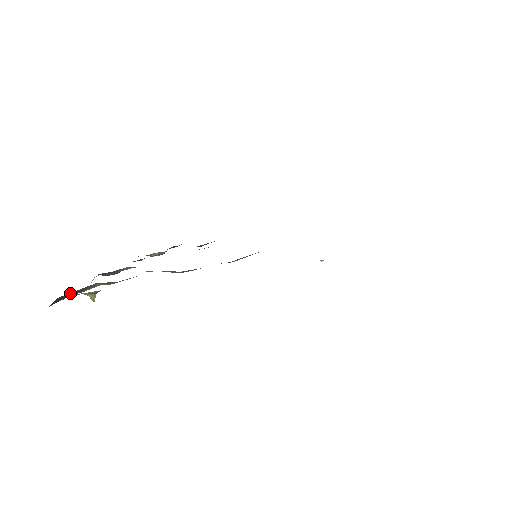
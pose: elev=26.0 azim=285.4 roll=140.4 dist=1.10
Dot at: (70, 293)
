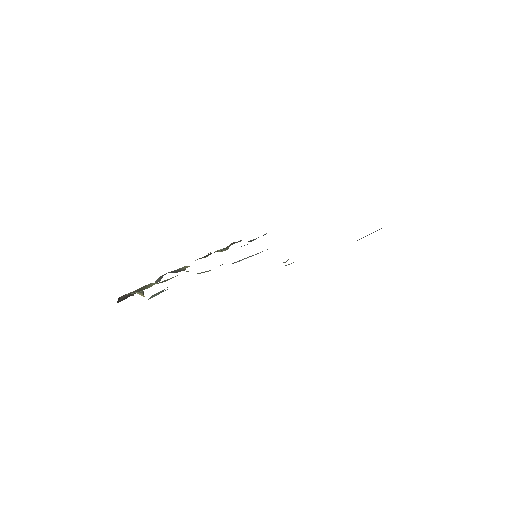
Dot at: (133, 291)
